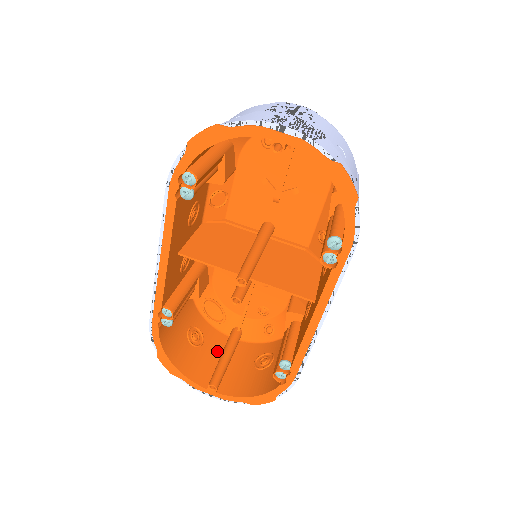
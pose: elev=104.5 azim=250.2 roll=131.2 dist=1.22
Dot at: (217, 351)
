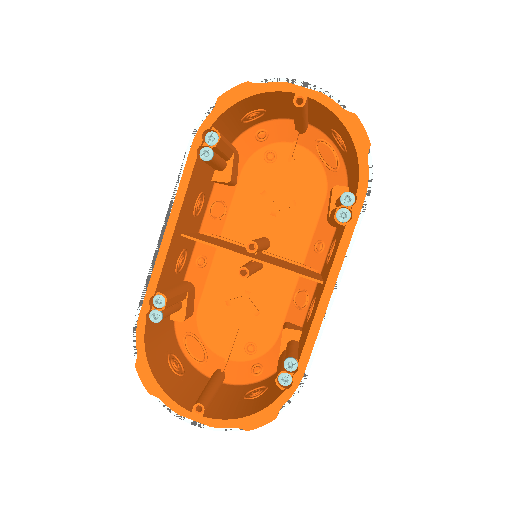
Dot at: (199, 386)
